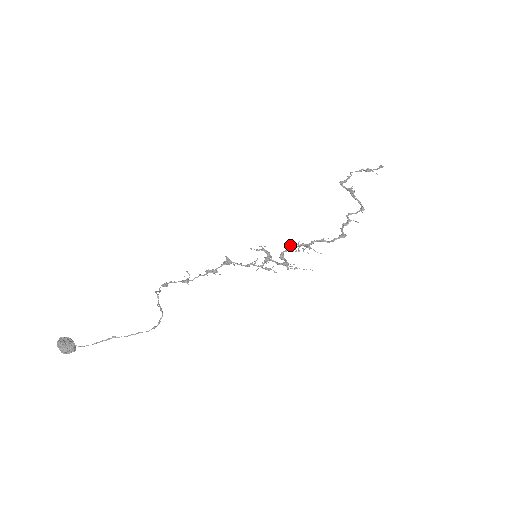
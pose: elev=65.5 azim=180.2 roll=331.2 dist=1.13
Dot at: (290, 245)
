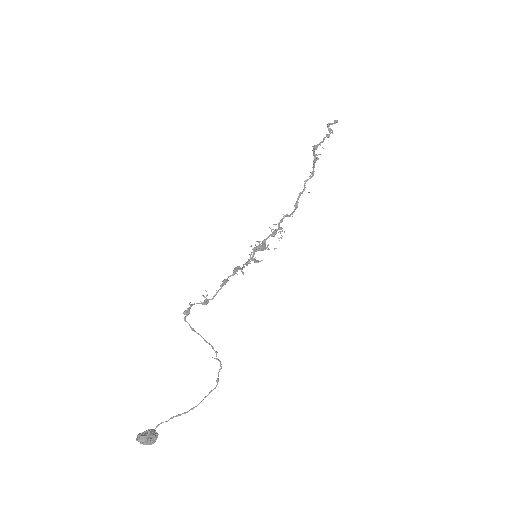
Dot at: (274, 233)
